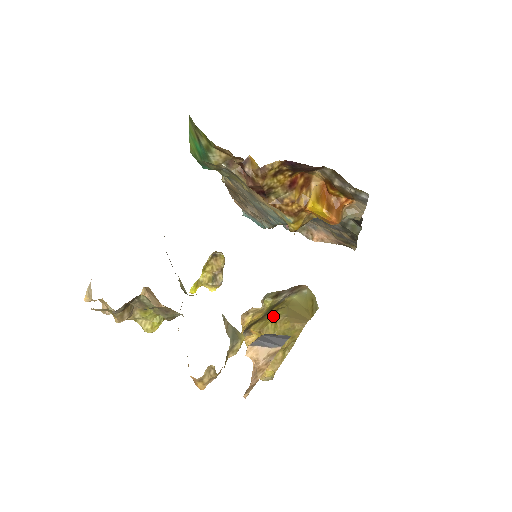
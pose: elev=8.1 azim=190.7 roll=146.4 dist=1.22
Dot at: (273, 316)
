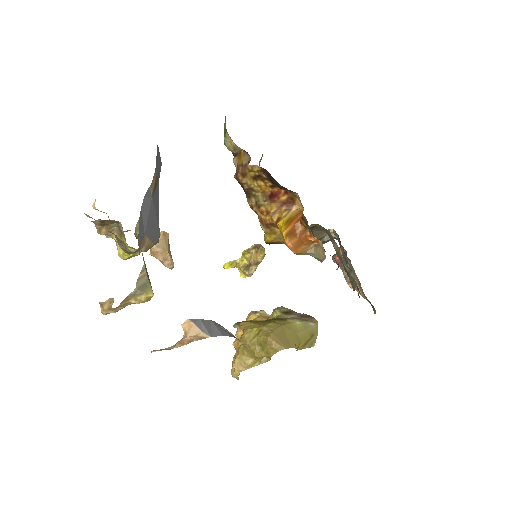
Dot at: (263, 324)
